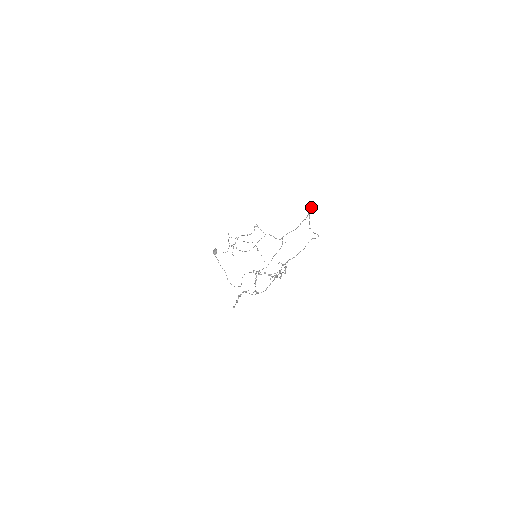
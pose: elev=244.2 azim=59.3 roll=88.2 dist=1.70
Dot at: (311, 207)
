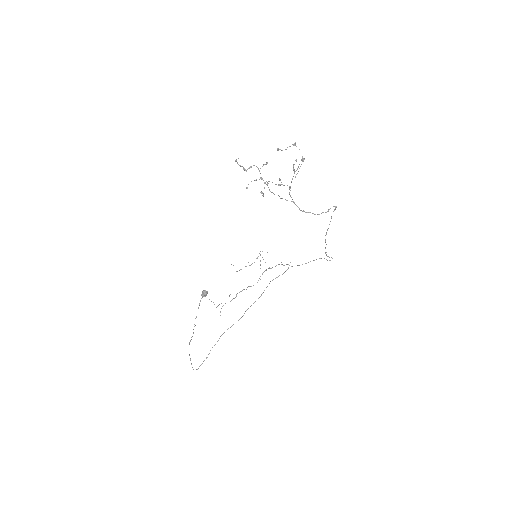
Dot at: occluded
